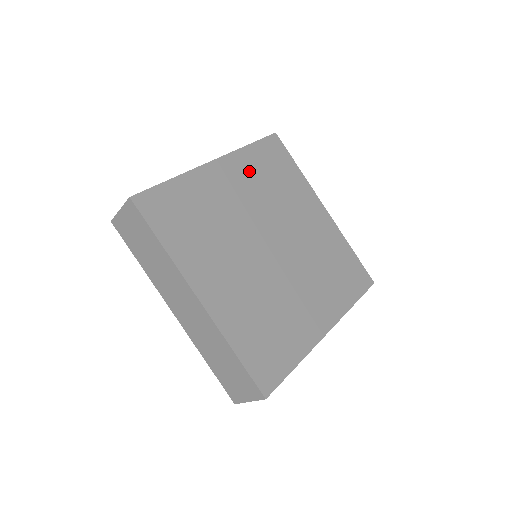
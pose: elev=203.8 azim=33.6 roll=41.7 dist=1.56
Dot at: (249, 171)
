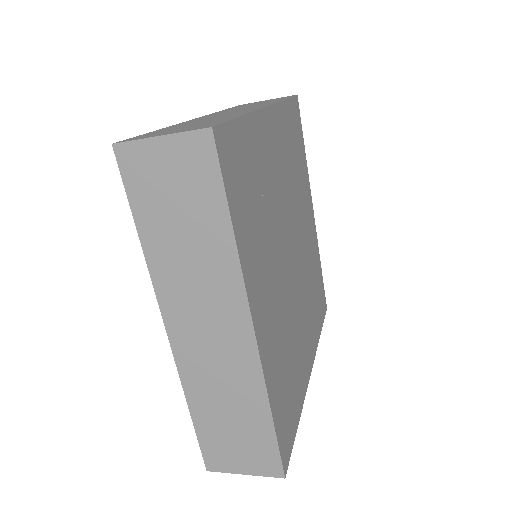
Dot at: (285, 138)
